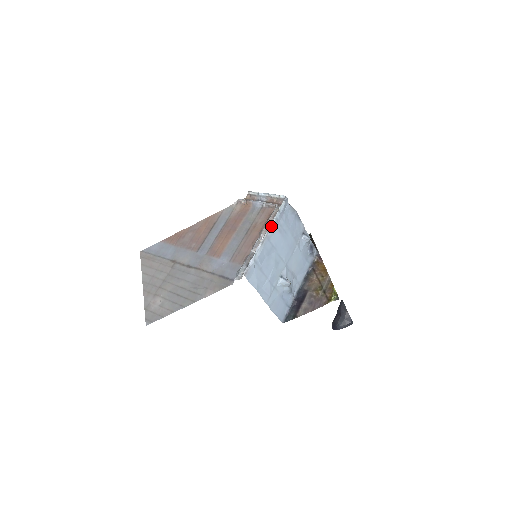
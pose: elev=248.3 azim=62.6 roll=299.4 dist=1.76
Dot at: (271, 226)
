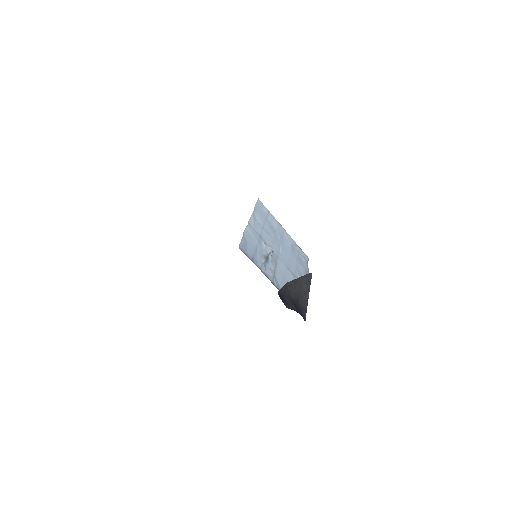
Dot at: (290, 236)
